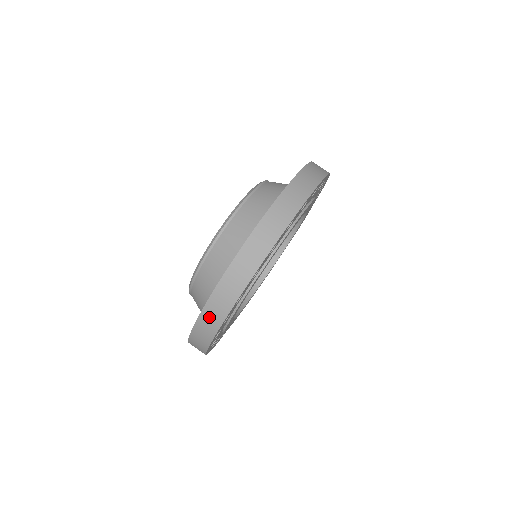
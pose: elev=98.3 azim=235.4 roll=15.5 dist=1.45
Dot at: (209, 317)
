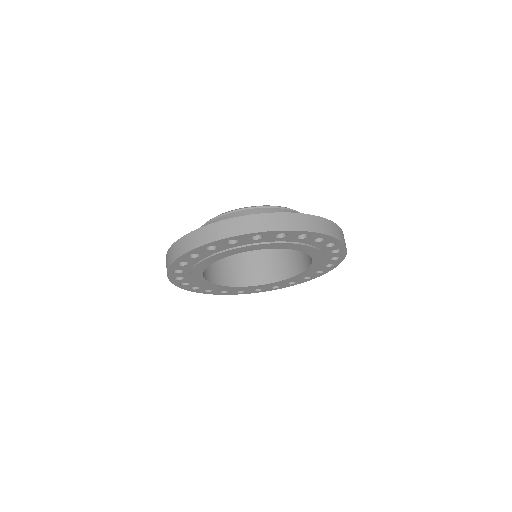
Dot at: (167, 261)
